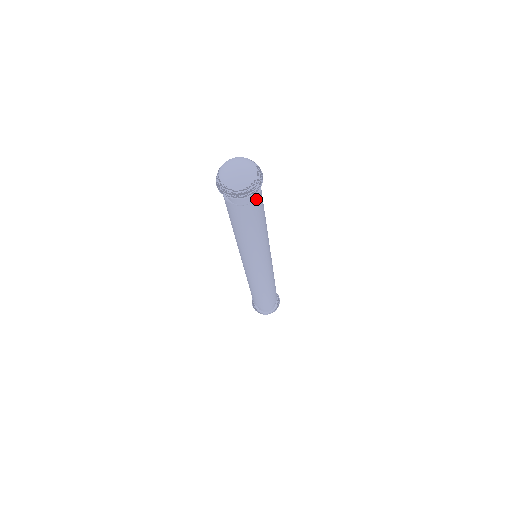
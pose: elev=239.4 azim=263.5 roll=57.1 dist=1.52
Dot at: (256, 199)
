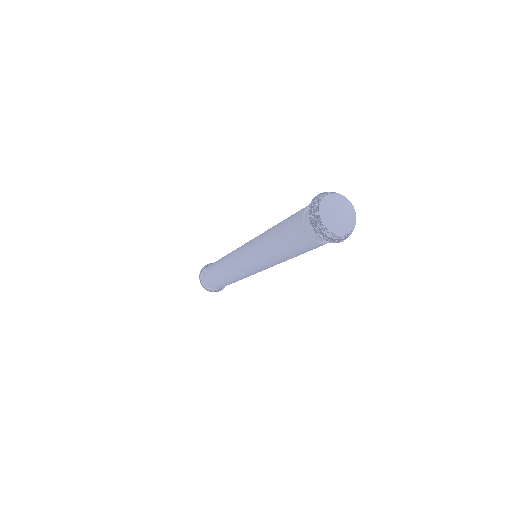
Dot at: occluded
